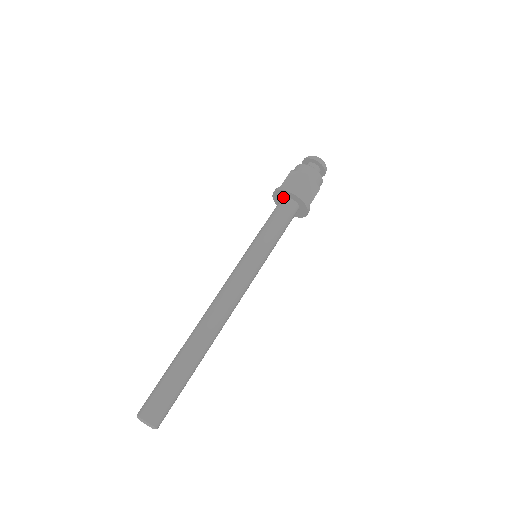
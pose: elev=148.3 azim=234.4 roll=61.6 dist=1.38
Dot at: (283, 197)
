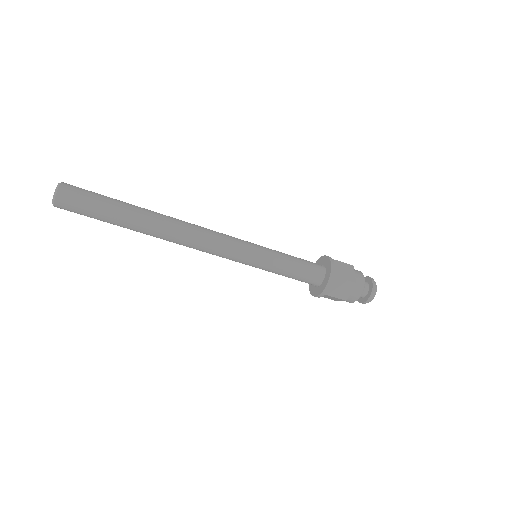
Dot at: (324, 266)
